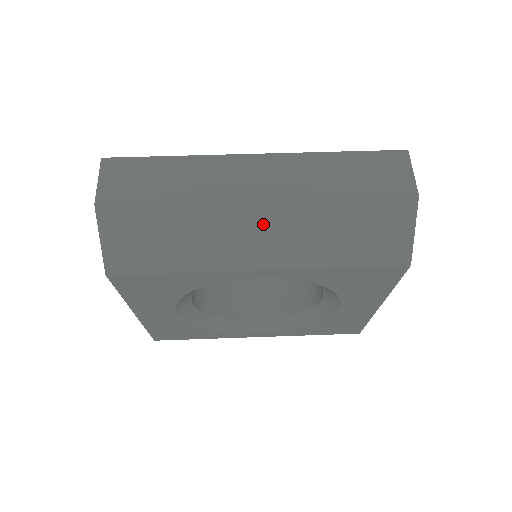
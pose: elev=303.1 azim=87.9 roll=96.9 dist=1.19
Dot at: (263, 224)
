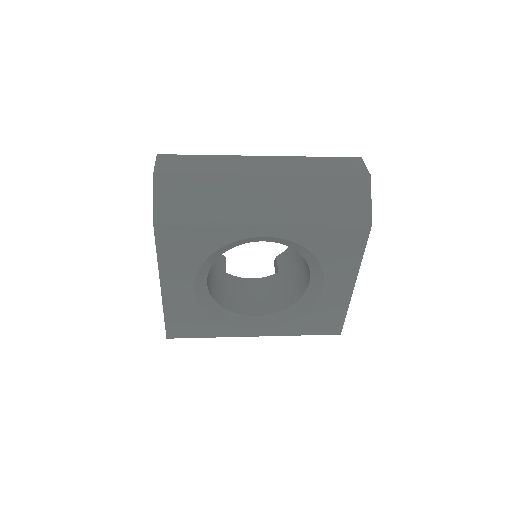
Dot at: (268, 191)
